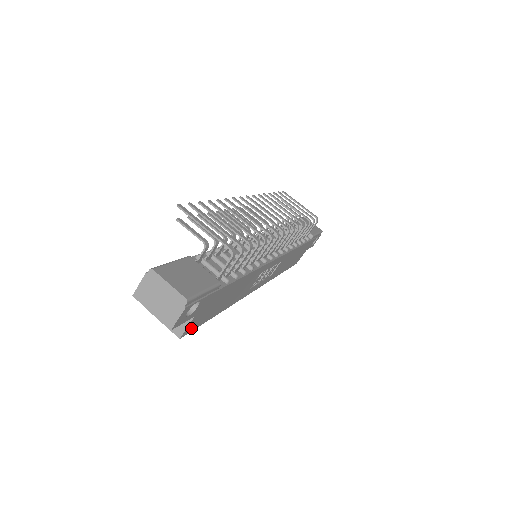
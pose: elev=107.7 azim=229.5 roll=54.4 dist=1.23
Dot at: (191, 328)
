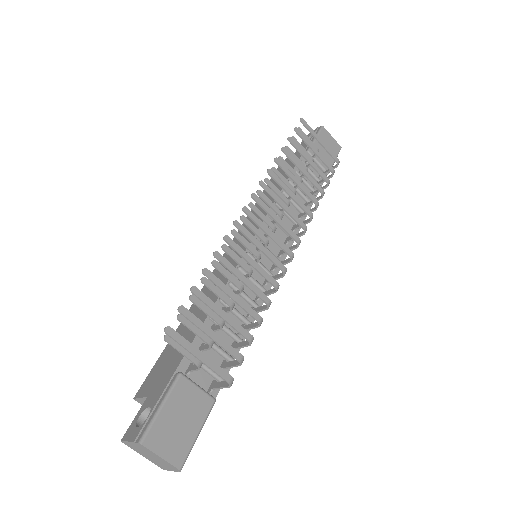
Dot at: occluded
